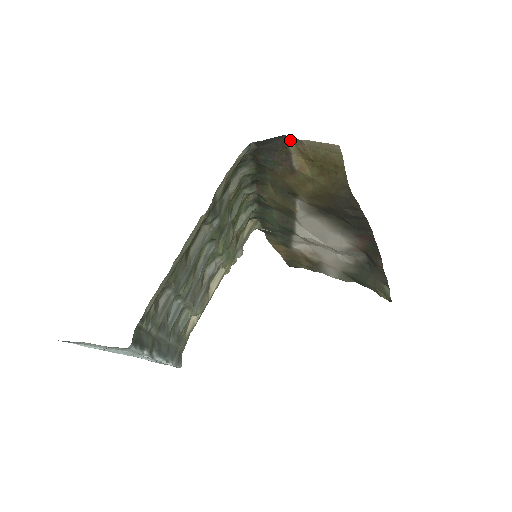
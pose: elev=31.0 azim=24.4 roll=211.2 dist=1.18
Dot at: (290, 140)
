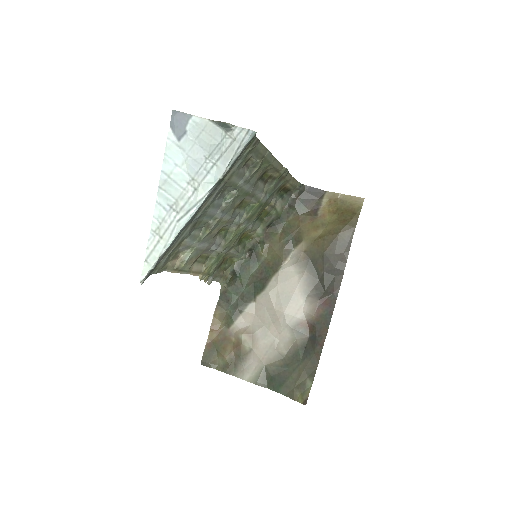
Dot at: (327, 195)
